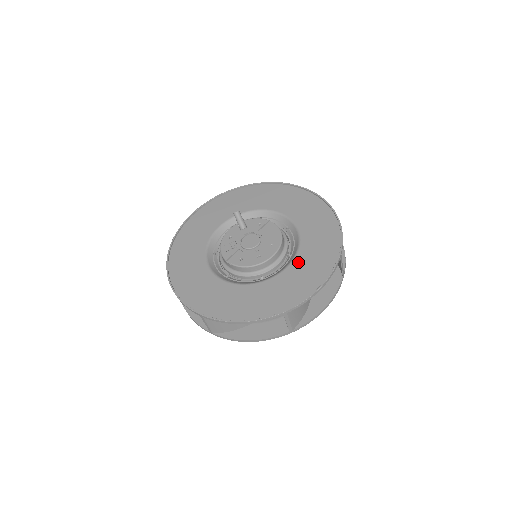
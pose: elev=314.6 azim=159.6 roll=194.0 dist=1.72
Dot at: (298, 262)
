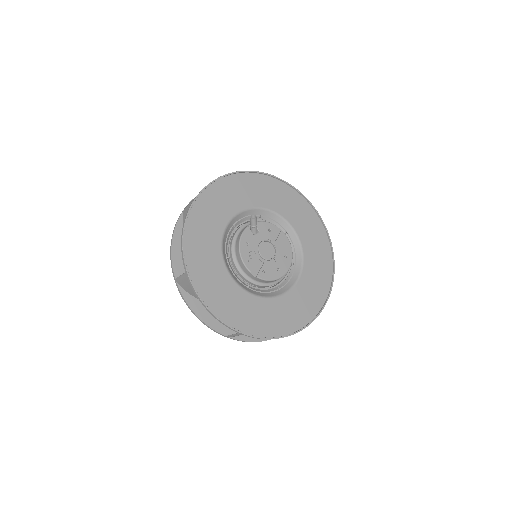
Dot at: (306, 274)
